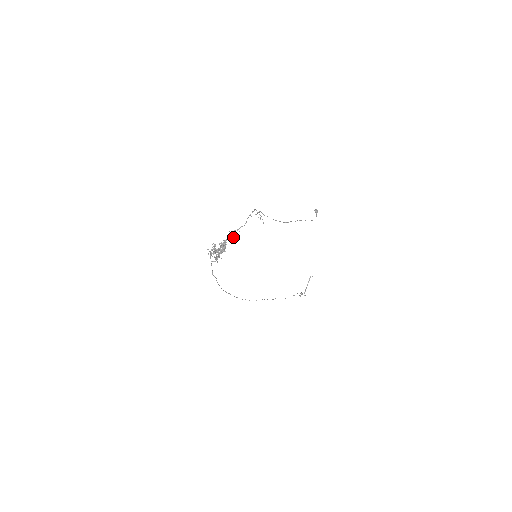
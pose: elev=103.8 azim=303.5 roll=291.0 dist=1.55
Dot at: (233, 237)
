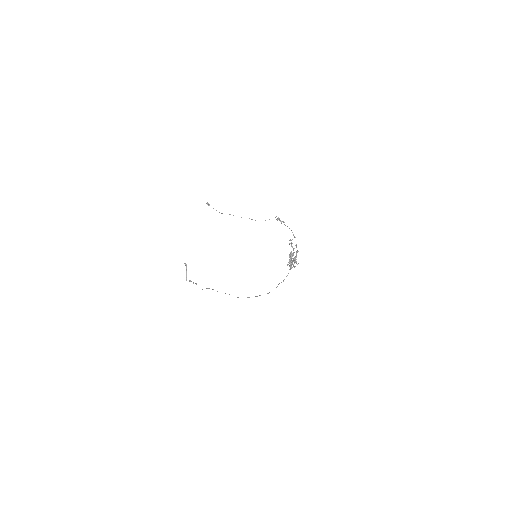
Dot at: occluded
